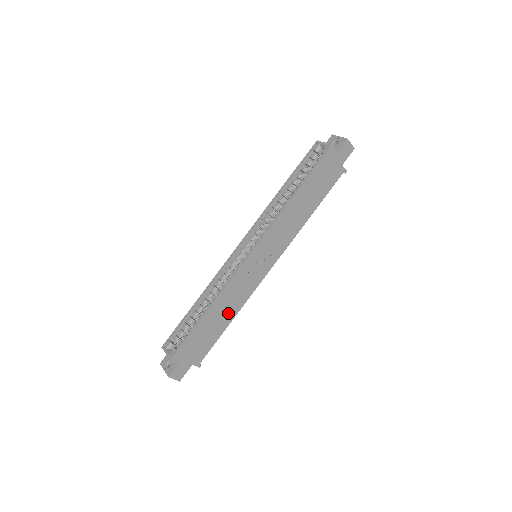
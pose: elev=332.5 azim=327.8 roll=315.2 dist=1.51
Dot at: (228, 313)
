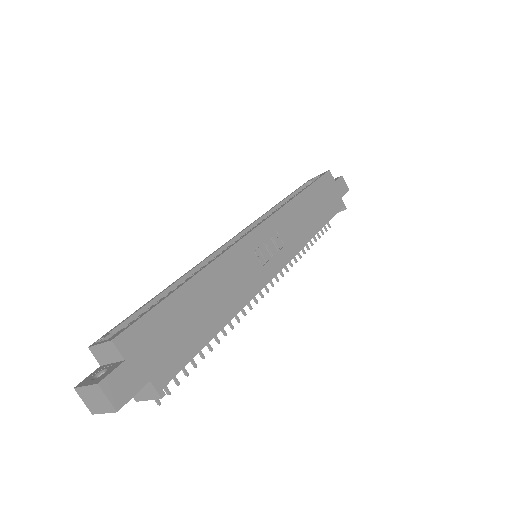
Dot at: (221, 306)
